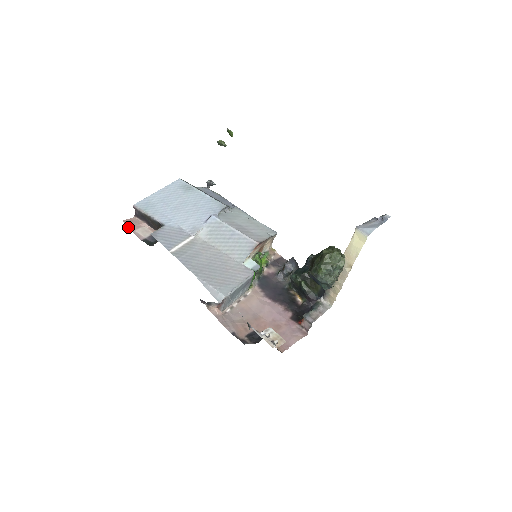
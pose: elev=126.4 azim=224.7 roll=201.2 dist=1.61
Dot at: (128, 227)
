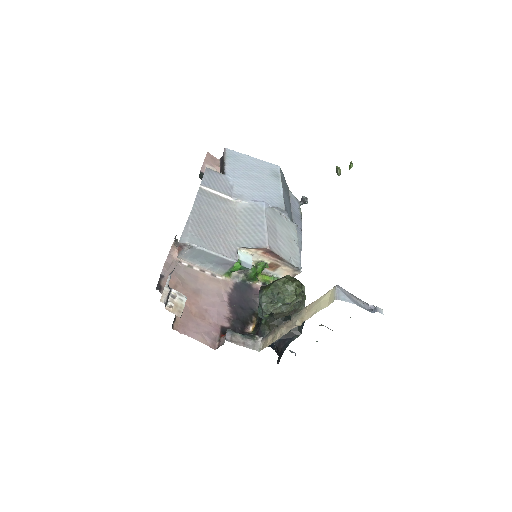
Dot at: (205, 158)
